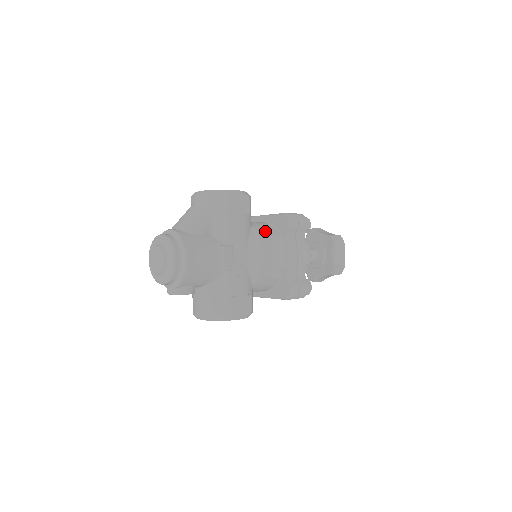
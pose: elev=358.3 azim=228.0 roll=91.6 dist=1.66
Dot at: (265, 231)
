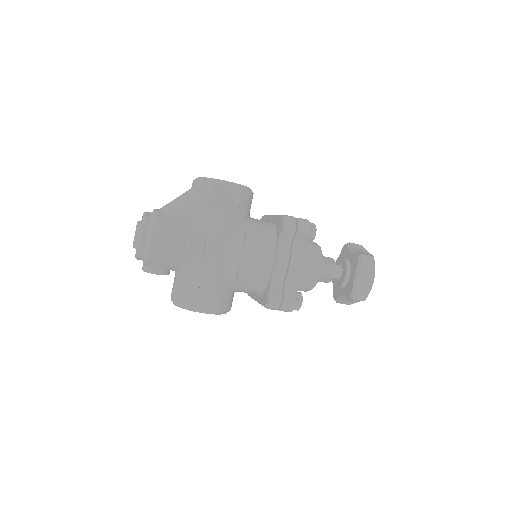
Dot at: (258, 230)
